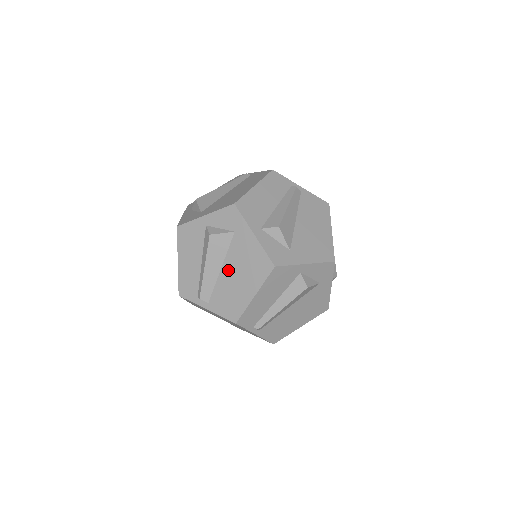
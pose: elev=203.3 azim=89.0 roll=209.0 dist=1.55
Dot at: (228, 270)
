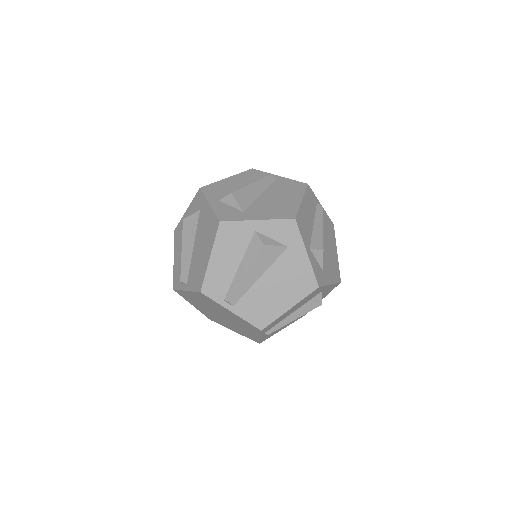
Dot at: (197, 246)
